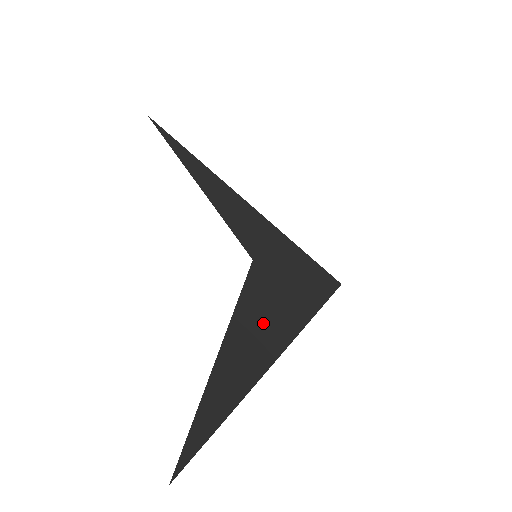
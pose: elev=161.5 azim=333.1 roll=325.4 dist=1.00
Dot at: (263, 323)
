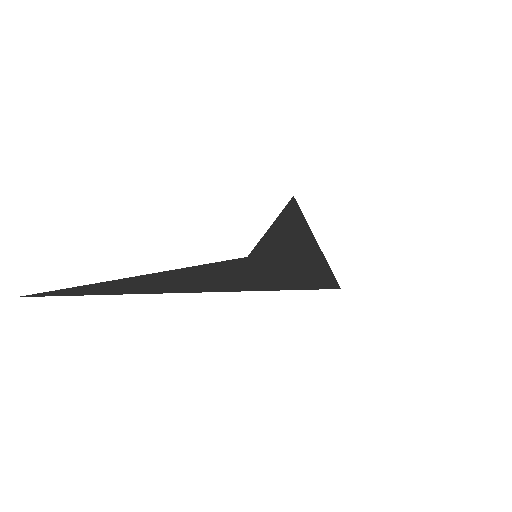
Dot at: (188, 279)
